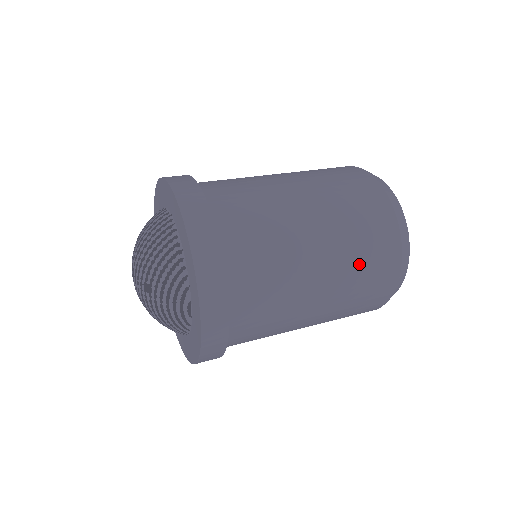
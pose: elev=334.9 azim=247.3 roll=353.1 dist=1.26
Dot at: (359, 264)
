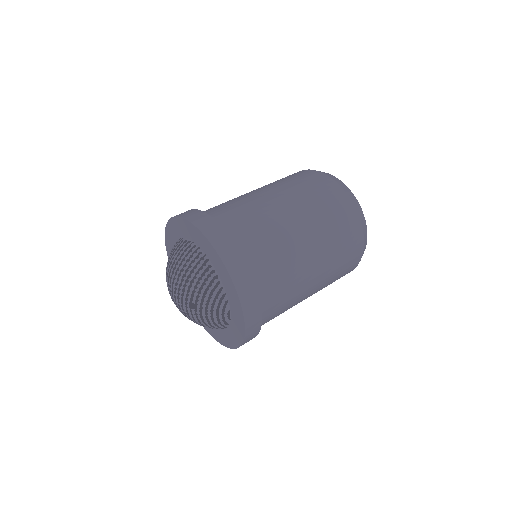
Dot at: (338, 253)
